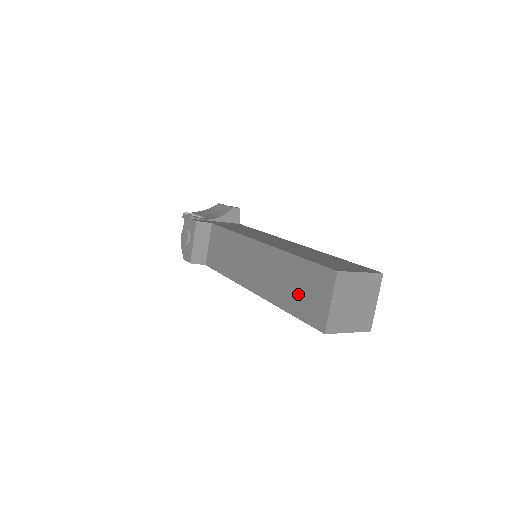
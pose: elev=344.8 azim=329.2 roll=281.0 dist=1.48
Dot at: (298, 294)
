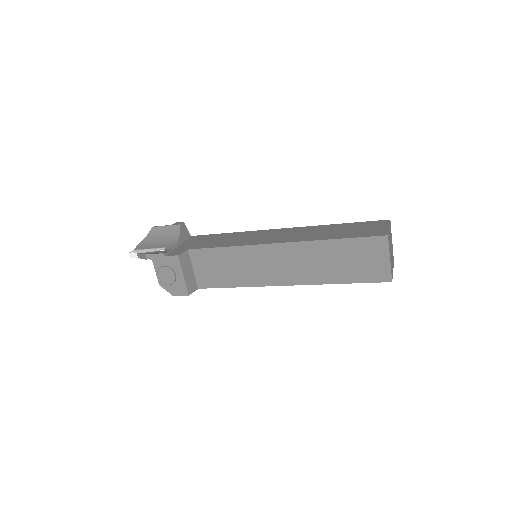
Dot at: (350, 266)
